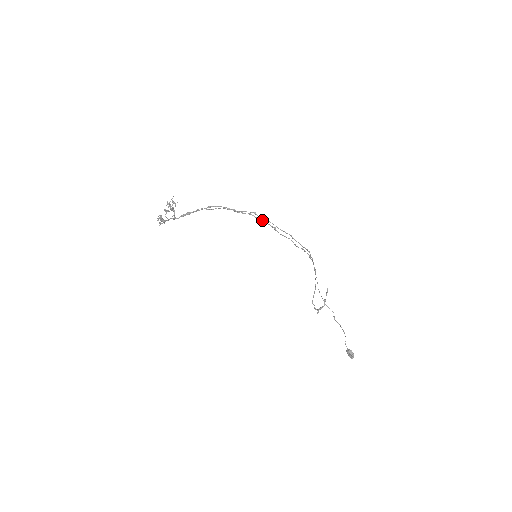
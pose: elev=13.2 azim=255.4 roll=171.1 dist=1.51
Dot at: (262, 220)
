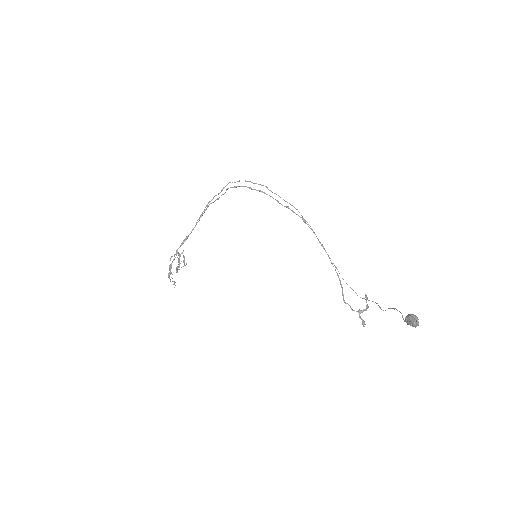
Dot at: (237, 186)
